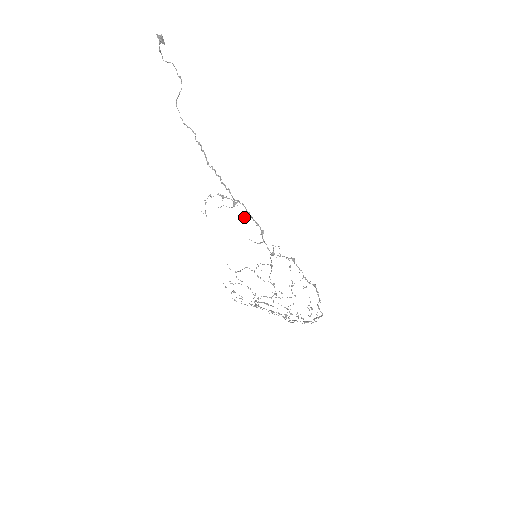
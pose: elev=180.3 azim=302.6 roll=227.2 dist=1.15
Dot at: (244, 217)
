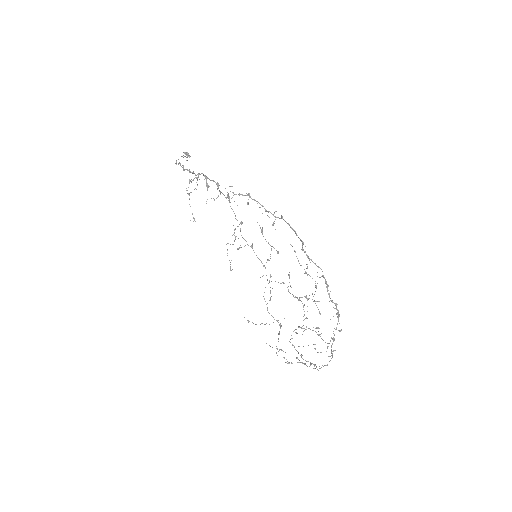
Dot at: (207, 187)
